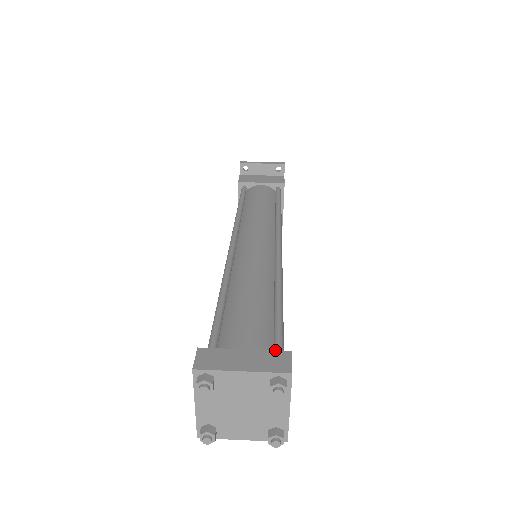
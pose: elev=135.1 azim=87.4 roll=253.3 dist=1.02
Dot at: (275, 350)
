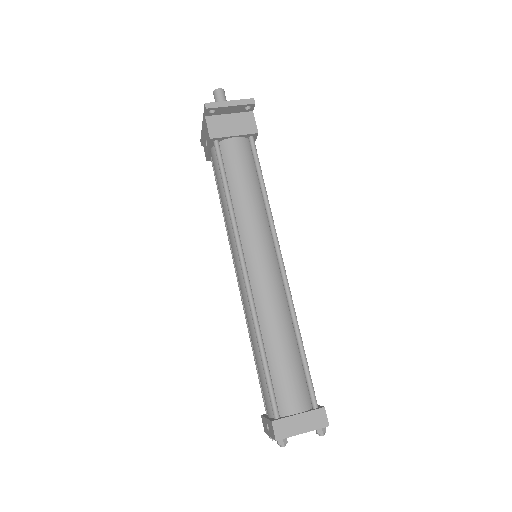
Dot at: (316, 409)
